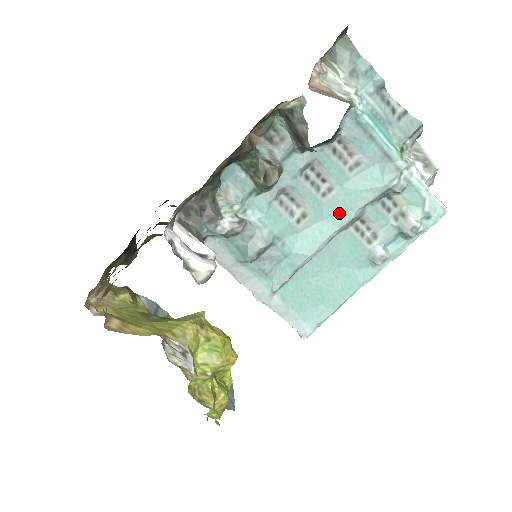
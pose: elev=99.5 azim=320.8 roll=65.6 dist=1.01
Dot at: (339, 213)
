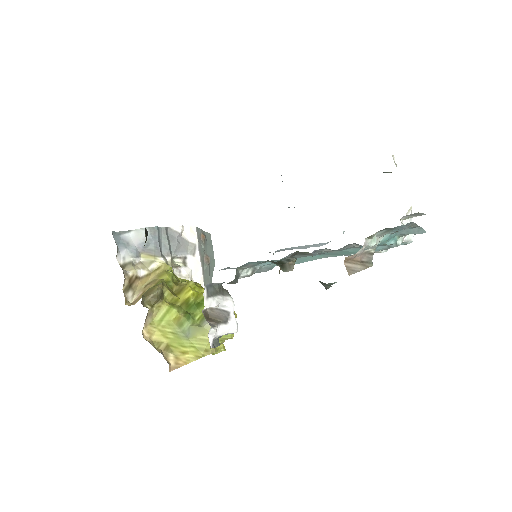
Dot at: (331, 254)
